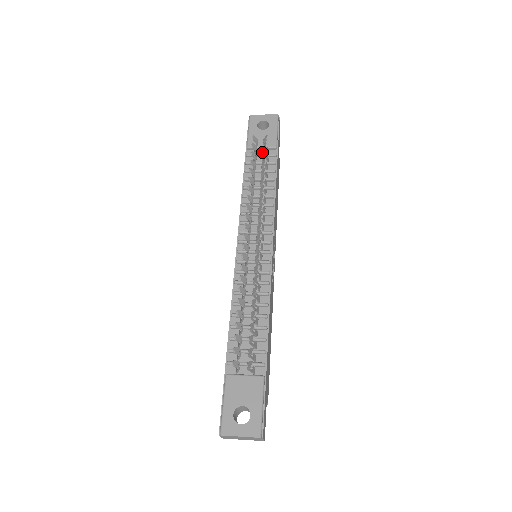
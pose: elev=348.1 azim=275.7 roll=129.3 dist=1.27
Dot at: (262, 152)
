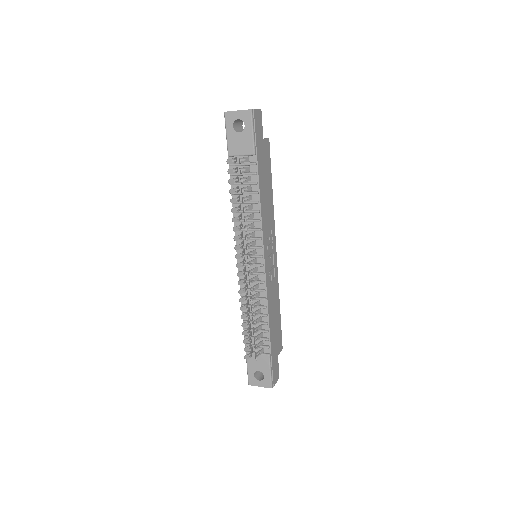
Dot at: (243, 159)
